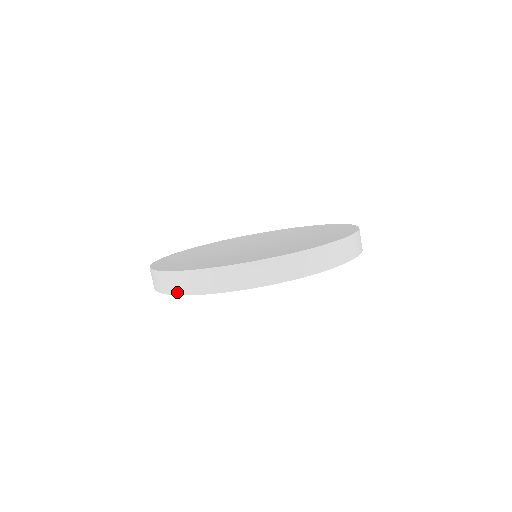
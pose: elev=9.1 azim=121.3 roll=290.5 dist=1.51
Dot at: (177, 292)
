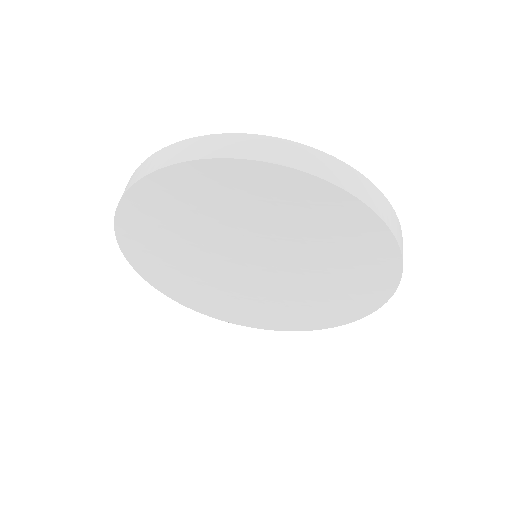
Dot at: (138, 178)
